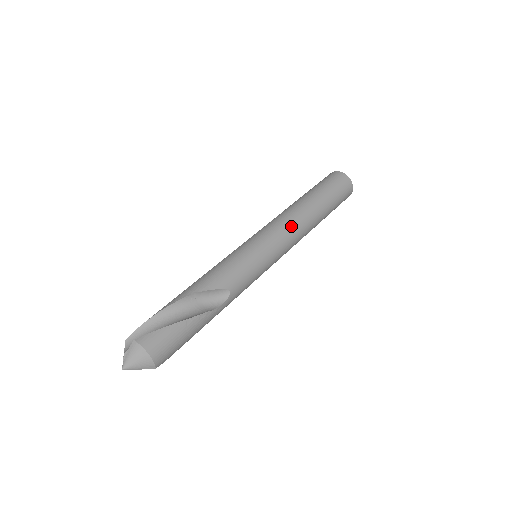
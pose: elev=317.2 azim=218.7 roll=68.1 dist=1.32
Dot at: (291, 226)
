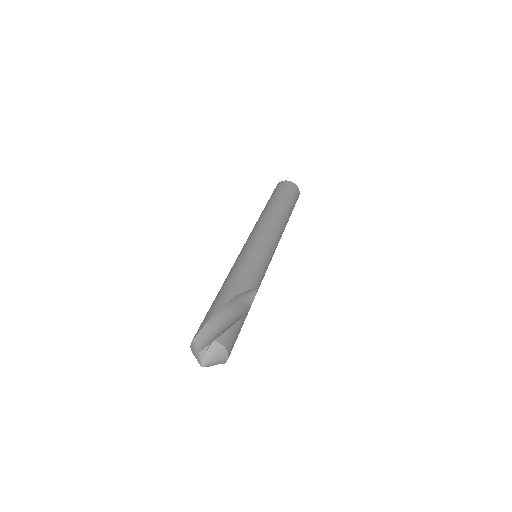
Dot at: (279, 231)
